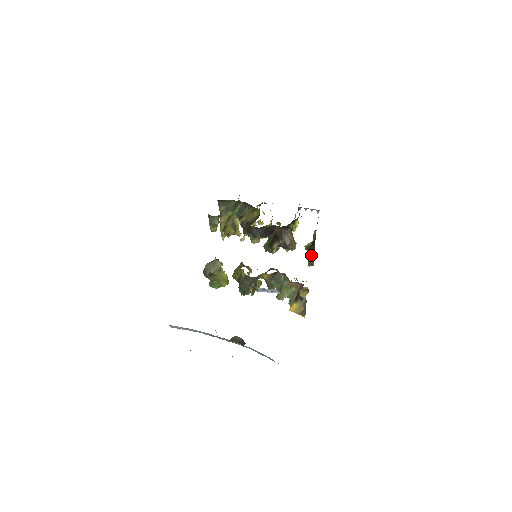
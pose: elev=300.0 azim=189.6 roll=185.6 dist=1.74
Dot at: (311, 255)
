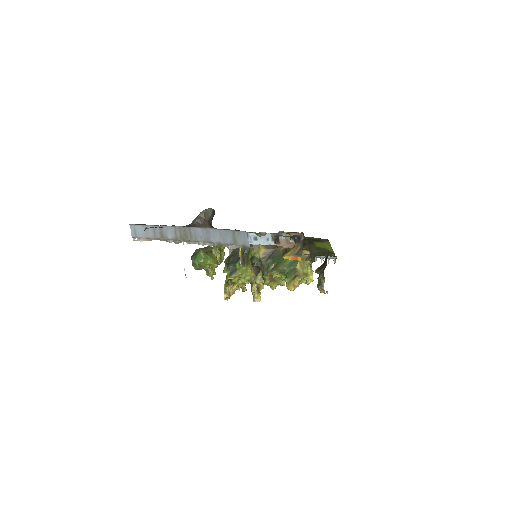
Dot at: (321, 271)
